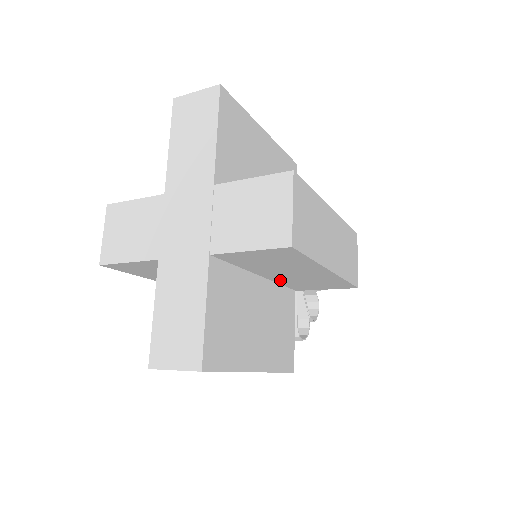
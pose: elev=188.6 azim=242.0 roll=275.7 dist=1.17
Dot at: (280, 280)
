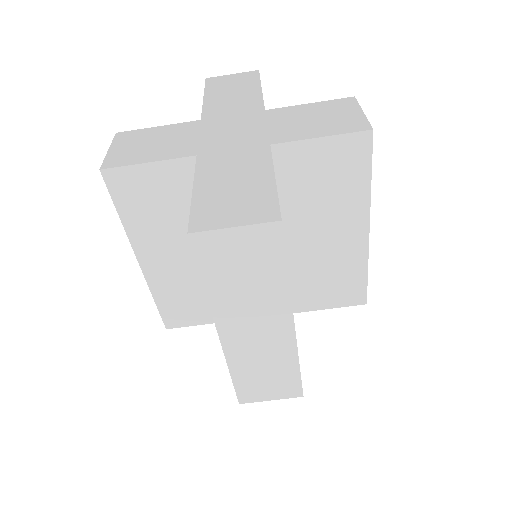
Dot at: (296, 264)
